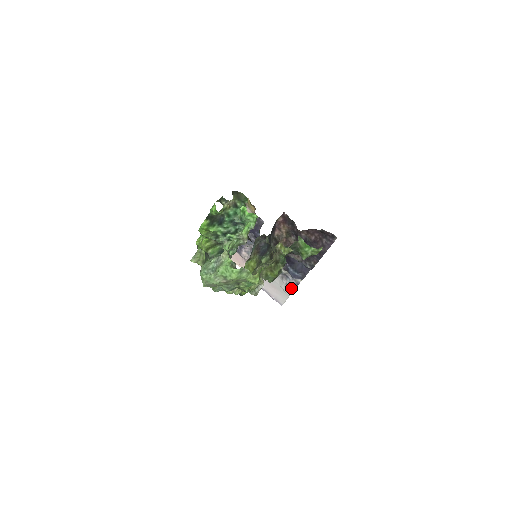
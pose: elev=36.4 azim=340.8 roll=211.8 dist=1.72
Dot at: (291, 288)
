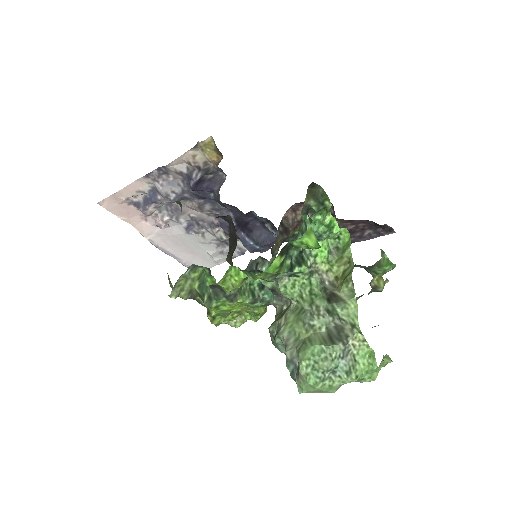
Dot at: occluded
